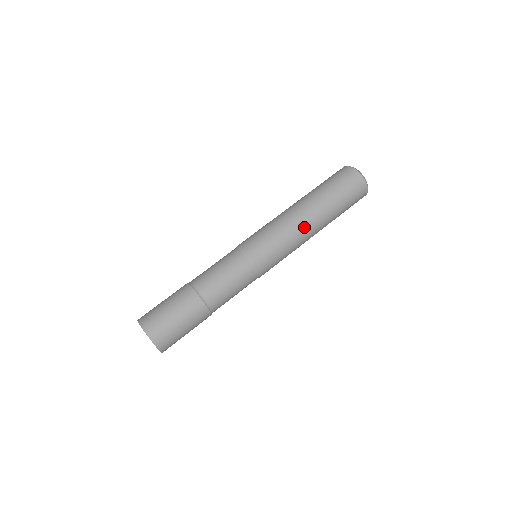
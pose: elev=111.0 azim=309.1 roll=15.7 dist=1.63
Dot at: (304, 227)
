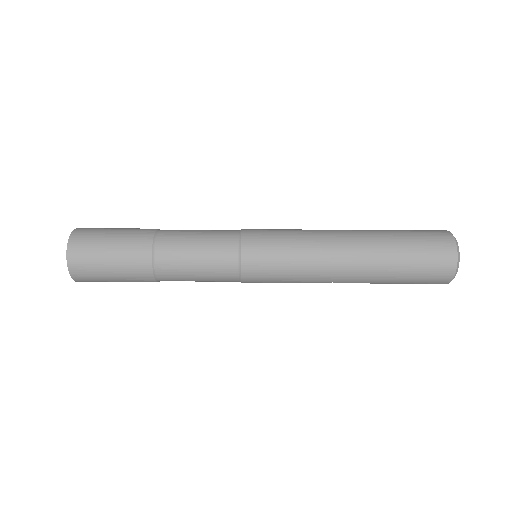
Dot at: (333, 249)
